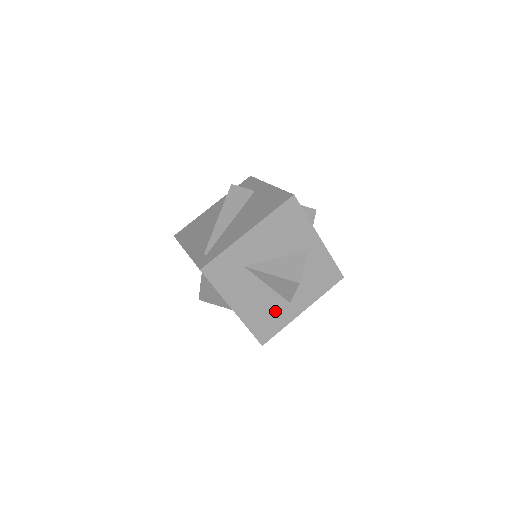
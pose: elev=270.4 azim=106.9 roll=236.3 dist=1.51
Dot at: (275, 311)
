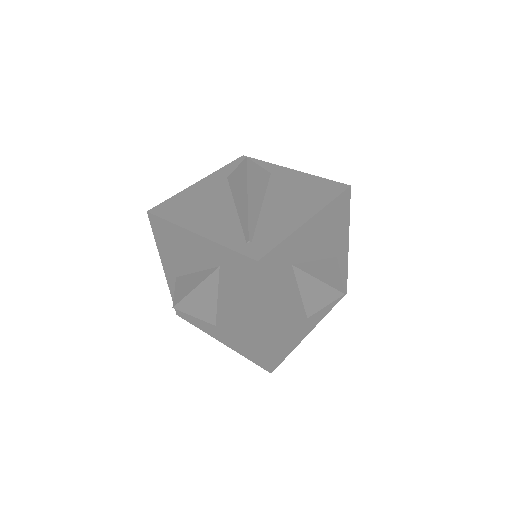
Dot at: (294, 328)
